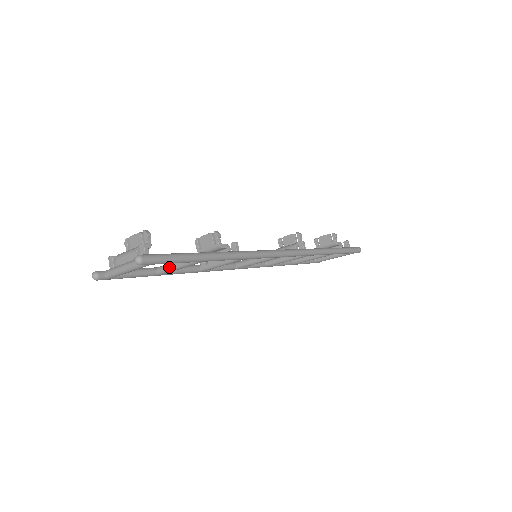
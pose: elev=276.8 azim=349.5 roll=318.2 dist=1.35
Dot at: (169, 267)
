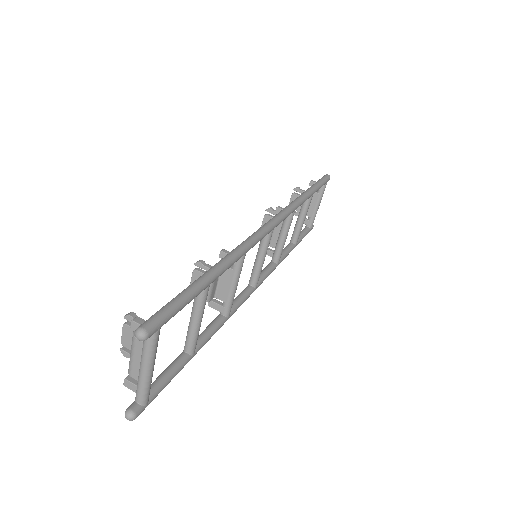
Dot at: (190, 333)
